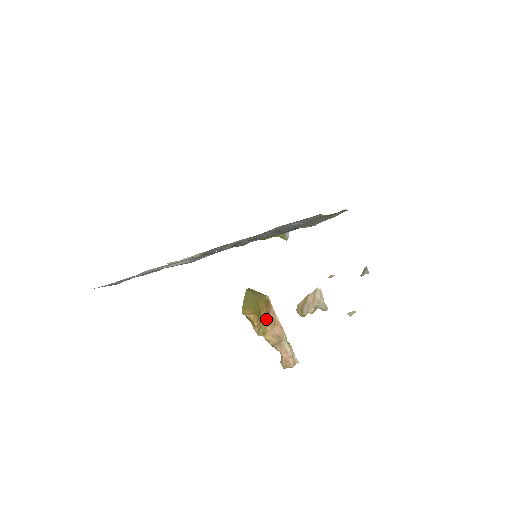
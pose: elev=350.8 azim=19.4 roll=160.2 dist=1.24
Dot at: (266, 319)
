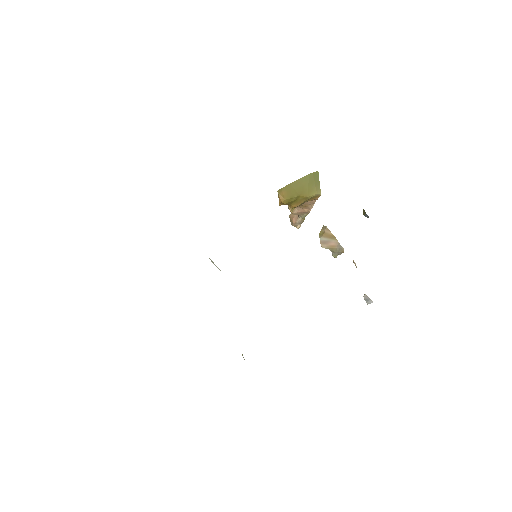
Dot at: (293, 208)
